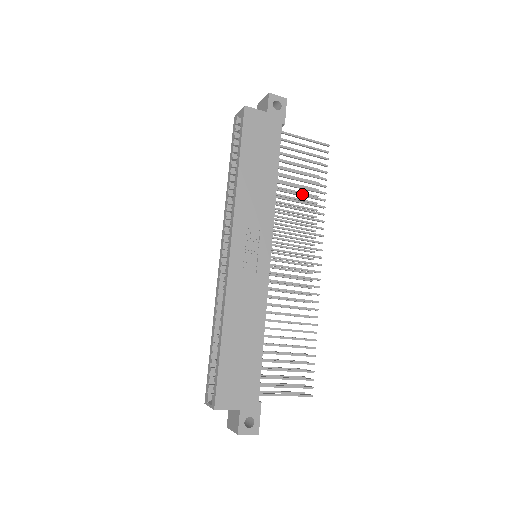
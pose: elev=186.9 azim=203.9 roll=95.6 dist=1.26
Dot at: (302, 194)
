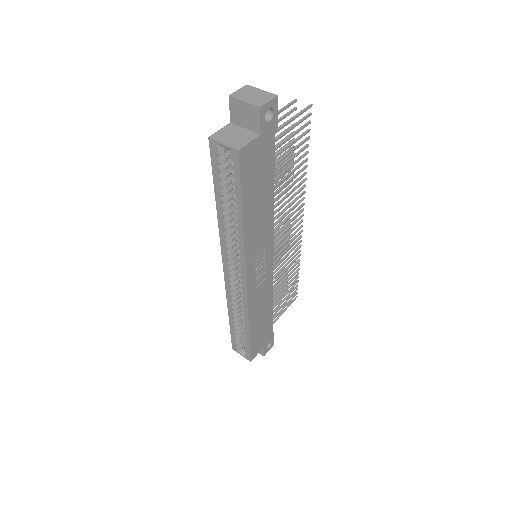
Dot at: (290, 180)
